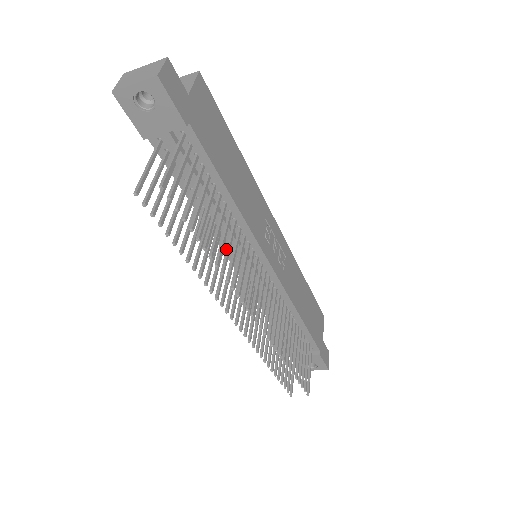
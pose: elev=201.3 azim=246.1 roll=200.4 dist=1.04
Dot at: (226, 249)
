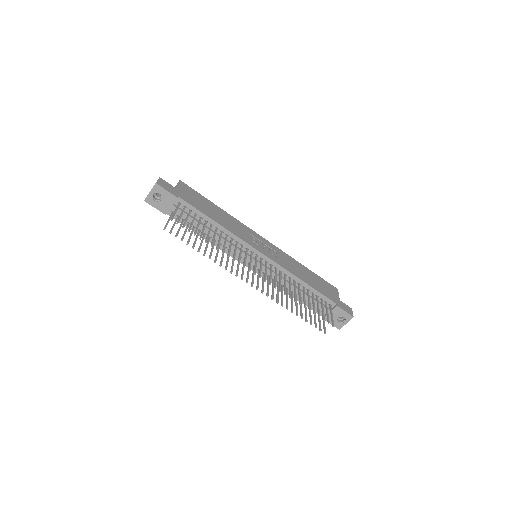
Dot at: (223, 245)
